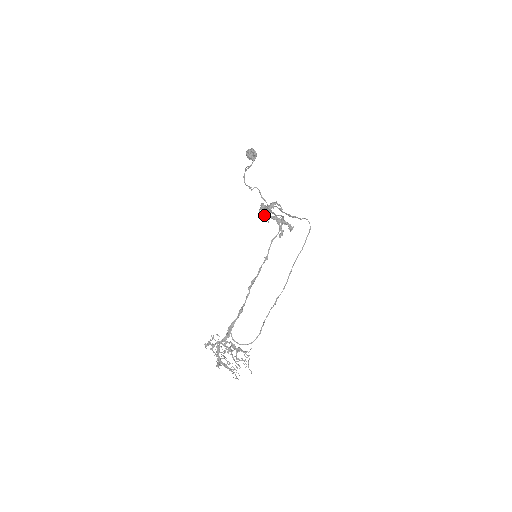
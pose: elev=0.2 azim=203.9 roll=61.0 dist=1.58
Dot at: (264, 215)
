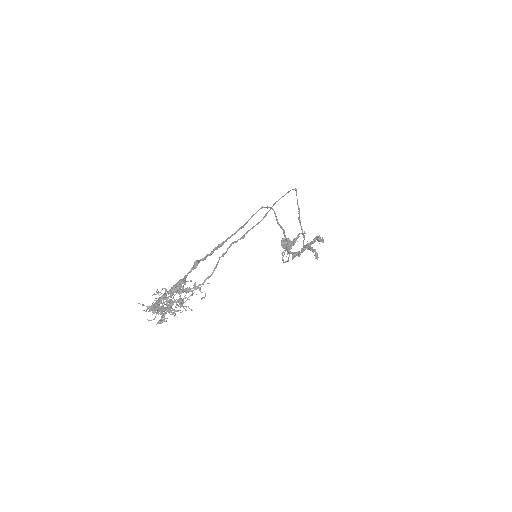
Dot at: (293, 255)
